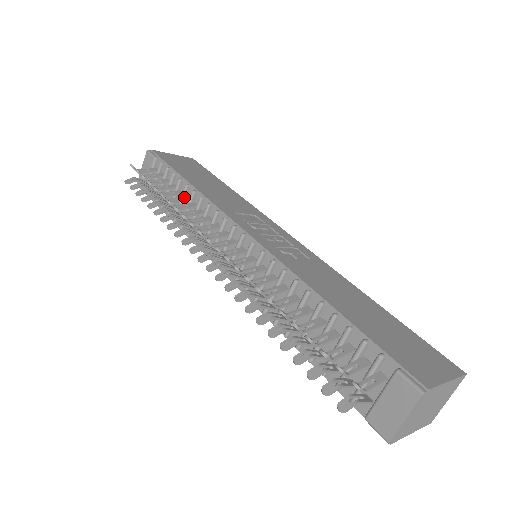
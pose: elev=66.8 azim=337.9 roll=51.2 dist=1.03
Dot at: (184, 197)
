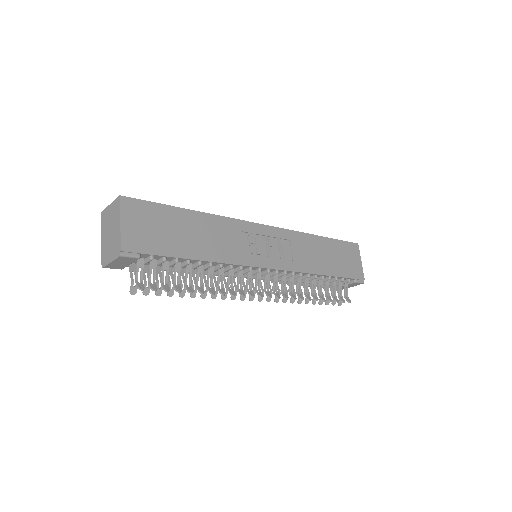
Dot at: (199, 269)
